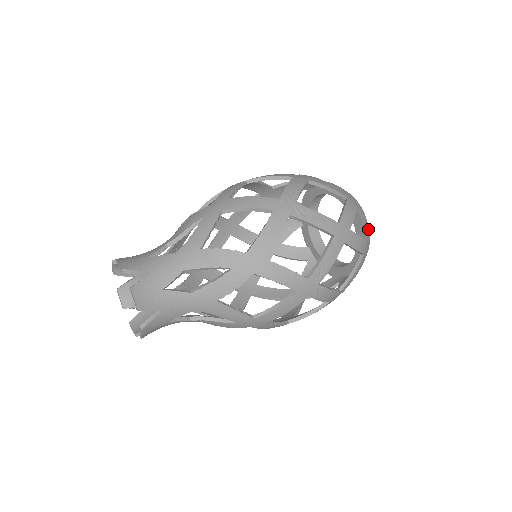
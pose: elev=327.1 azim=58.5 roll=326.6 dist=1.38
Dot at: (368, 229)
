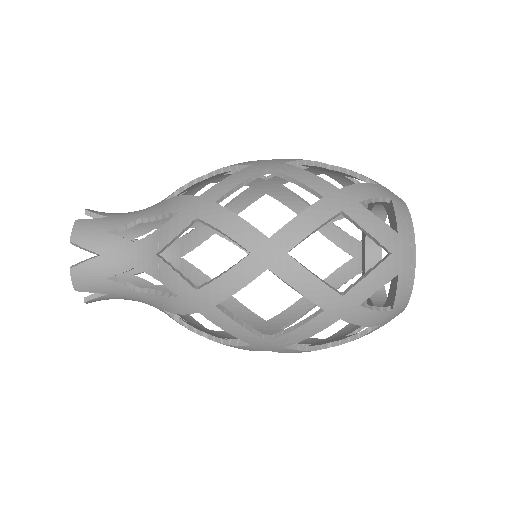
Dot at: (411, 230)
